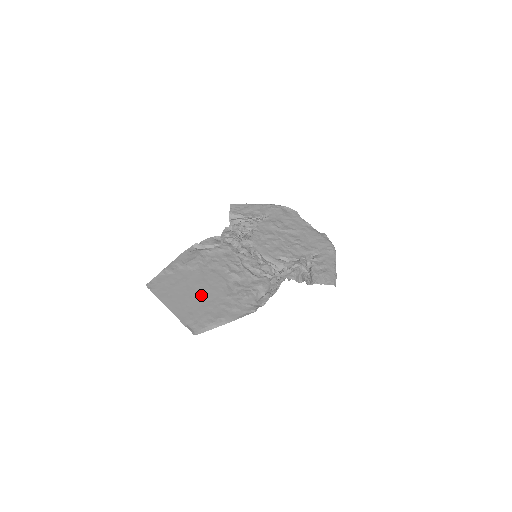
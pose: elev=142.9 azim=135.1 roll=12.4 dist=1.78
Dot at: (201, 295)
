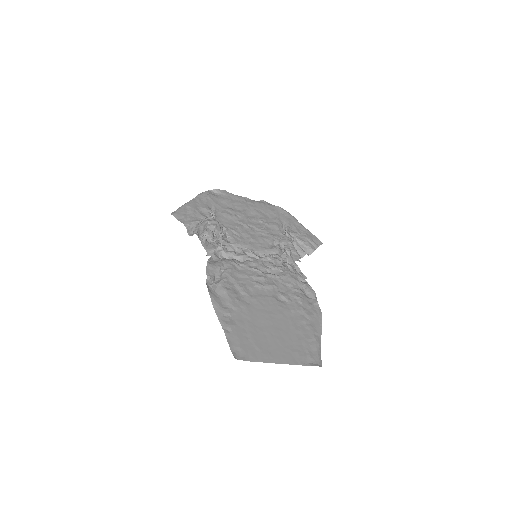
Dot at: (278, 327)
